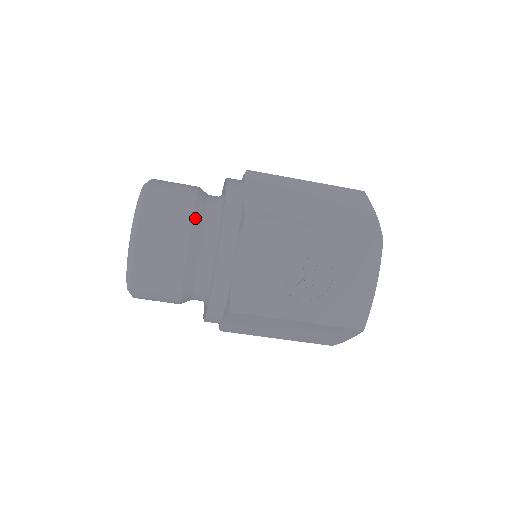
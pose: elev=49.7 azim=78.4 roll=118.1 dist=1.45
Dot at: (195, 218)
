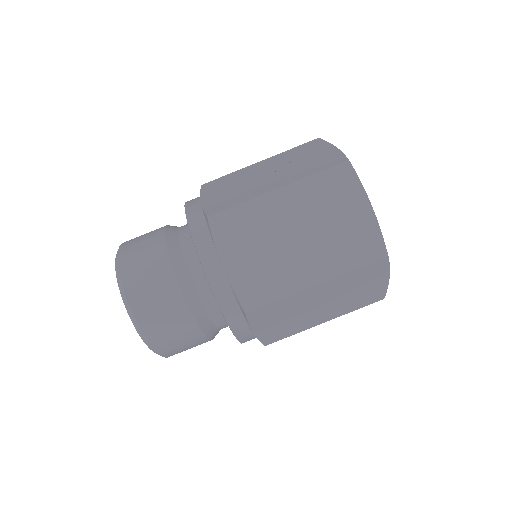
Dot at: occluded
